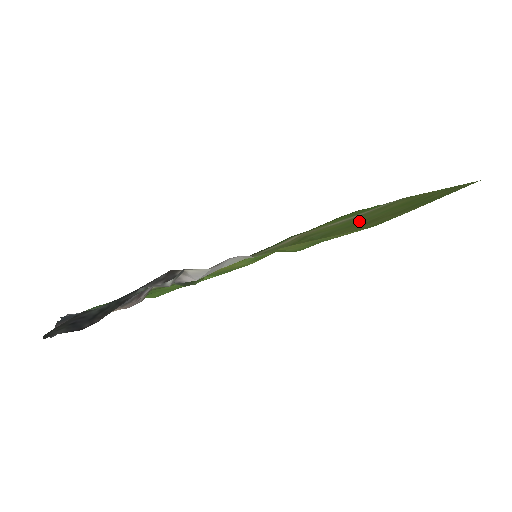
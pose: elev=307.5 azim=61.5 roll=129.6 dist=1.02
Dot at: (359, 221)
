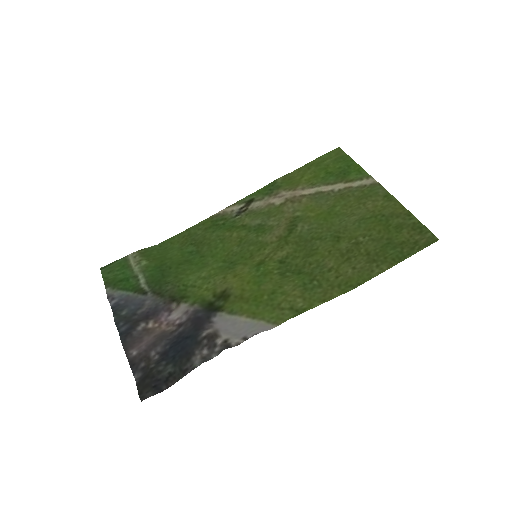
Dot at: (341, 229)
